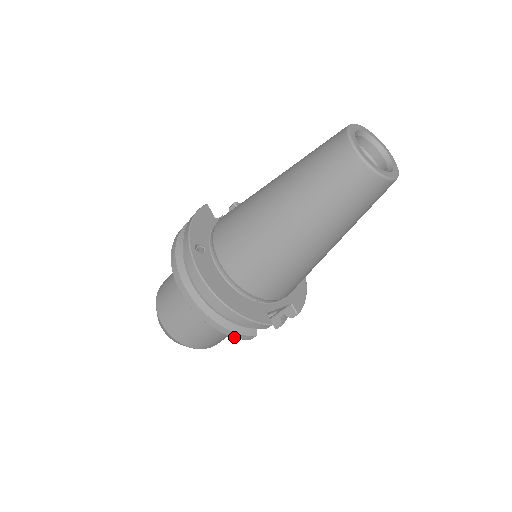
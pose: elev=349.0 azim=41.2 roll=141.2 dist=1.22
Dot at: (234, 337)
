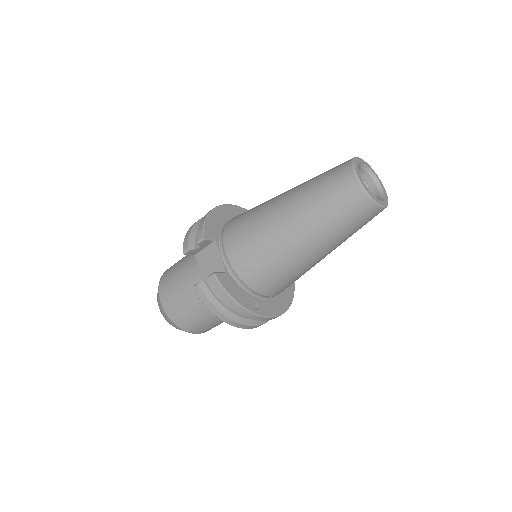
Dot at: occluded
